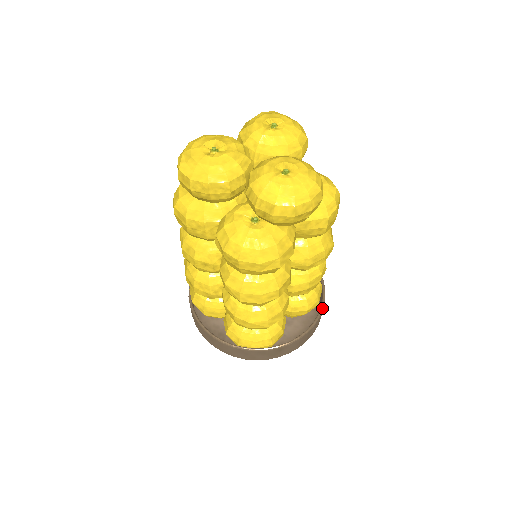
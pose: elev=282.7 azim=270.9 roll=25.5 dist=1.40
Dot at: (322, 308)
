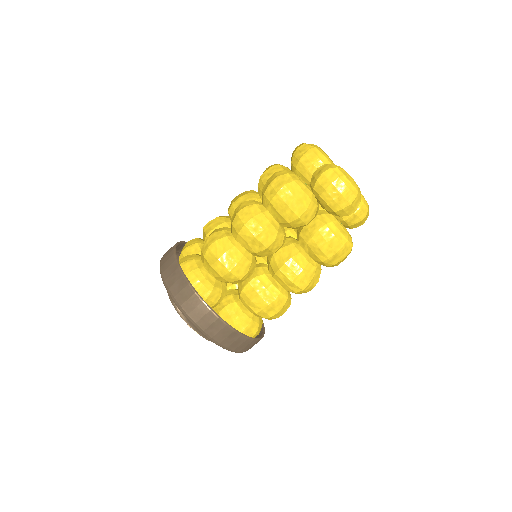
Dot at: (241, 333)
